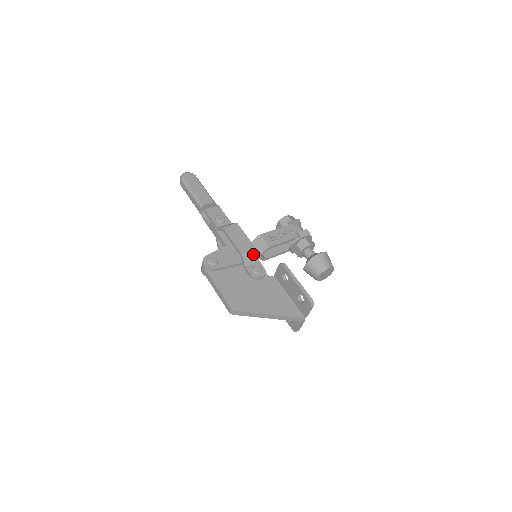
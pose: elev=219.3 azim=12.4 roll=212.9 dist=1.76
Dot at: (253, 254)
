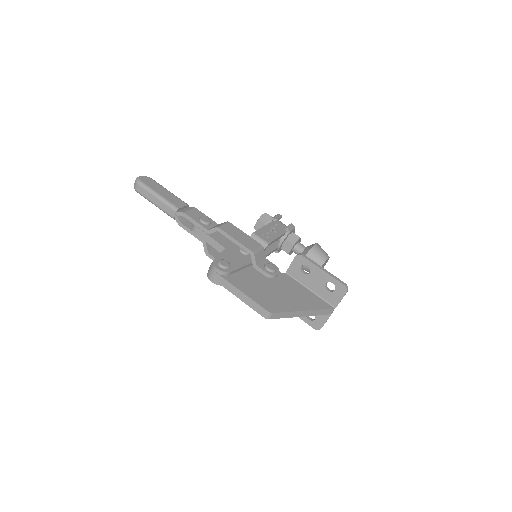
Dot at: (261, 251)
